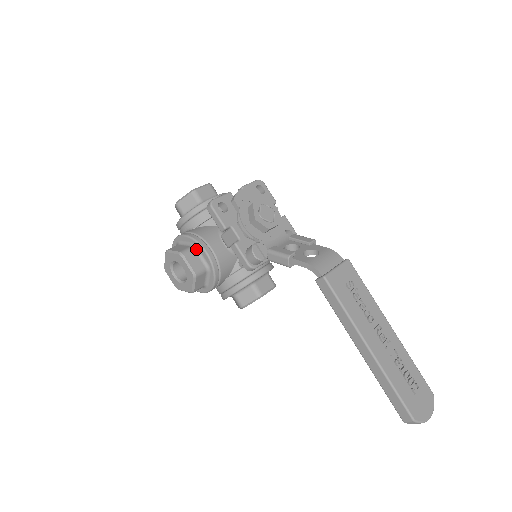
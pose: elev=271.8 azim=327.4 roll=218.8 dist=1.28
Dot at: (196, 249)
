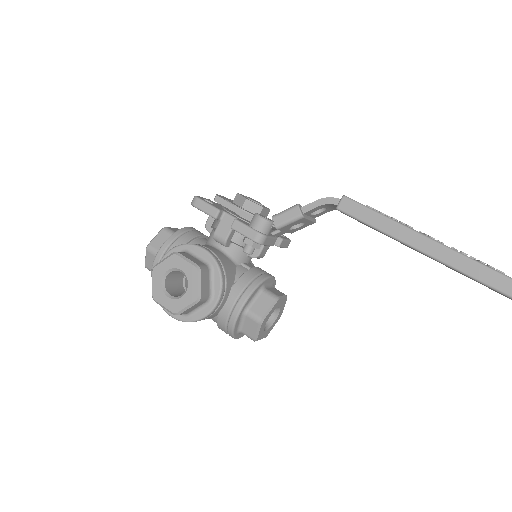
Dot at: (189, 252)
